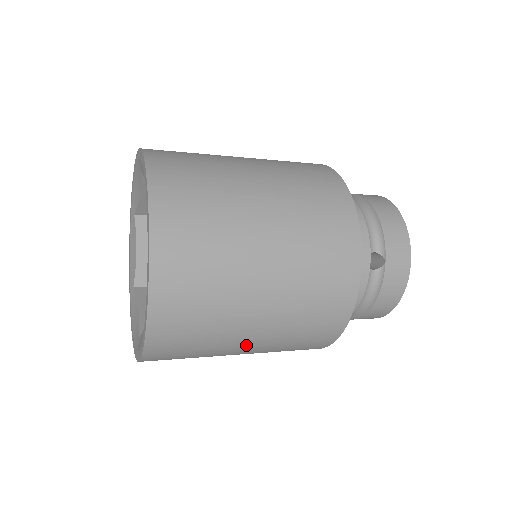
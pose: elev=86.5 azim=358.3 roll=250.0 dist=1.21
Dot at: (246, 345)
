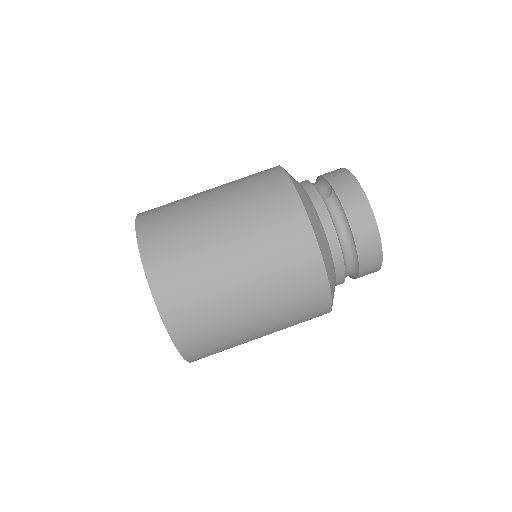
Dot at: (237, 276)
